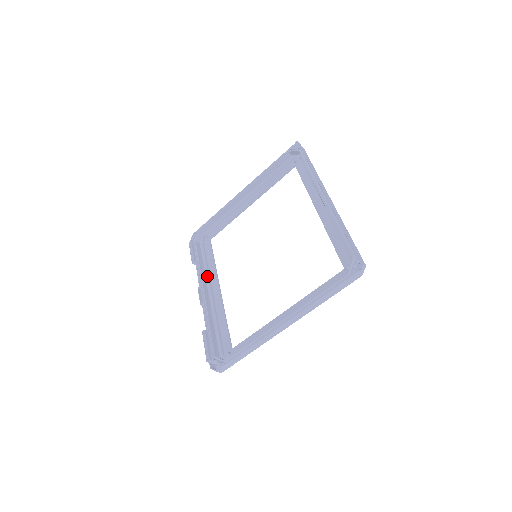
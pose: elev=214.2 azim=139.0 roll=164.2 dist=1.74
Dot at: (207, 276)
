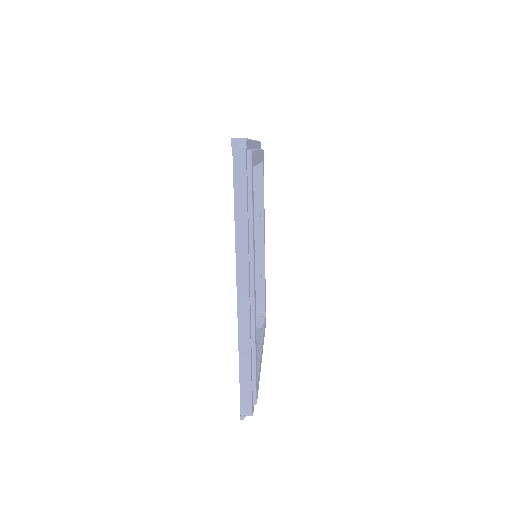
Dot at: (260, 215)
